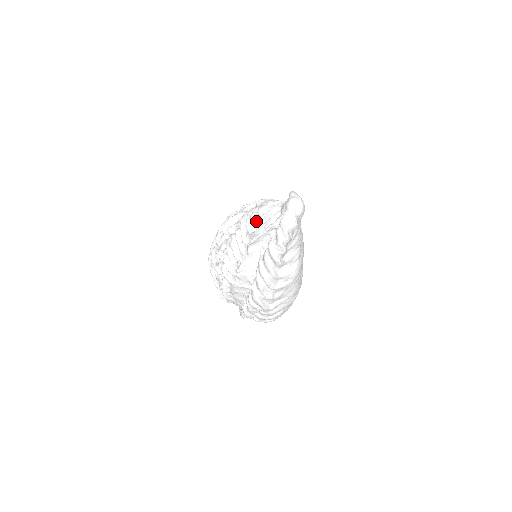
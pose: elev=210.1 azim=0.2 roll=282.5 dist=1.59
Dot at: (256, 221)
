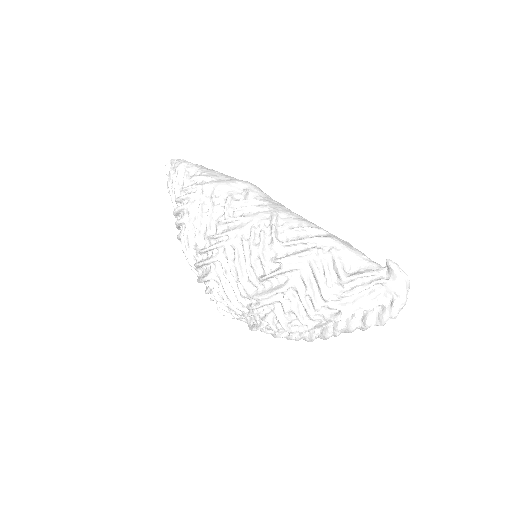
Dot at: (344, 297)
